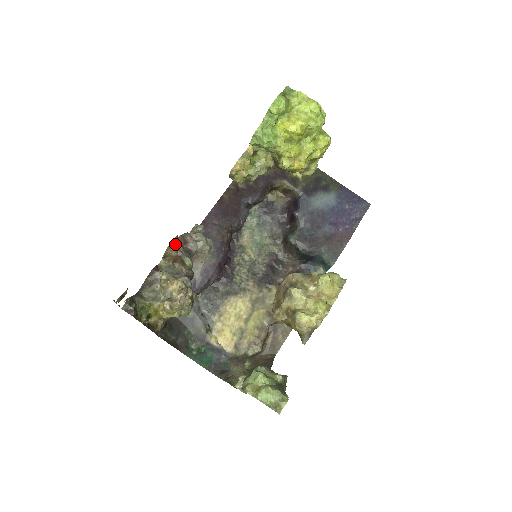
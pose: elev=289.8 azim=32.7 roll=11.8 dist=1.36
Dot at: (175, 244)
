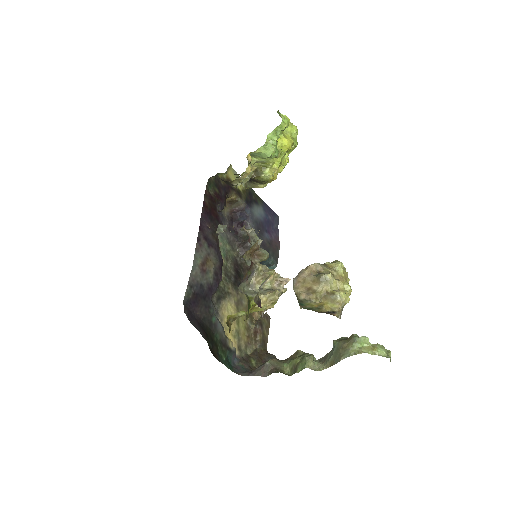
Dot at: occluded
